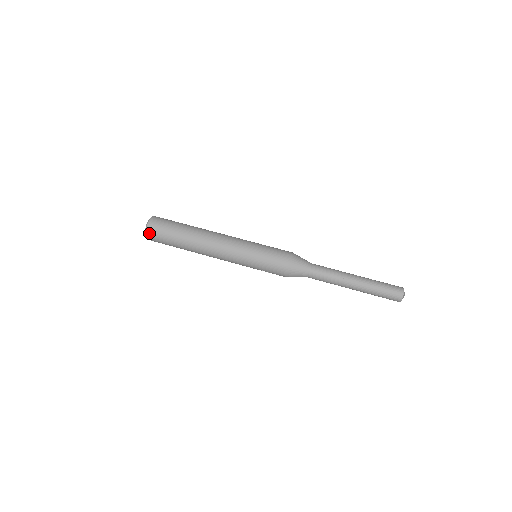
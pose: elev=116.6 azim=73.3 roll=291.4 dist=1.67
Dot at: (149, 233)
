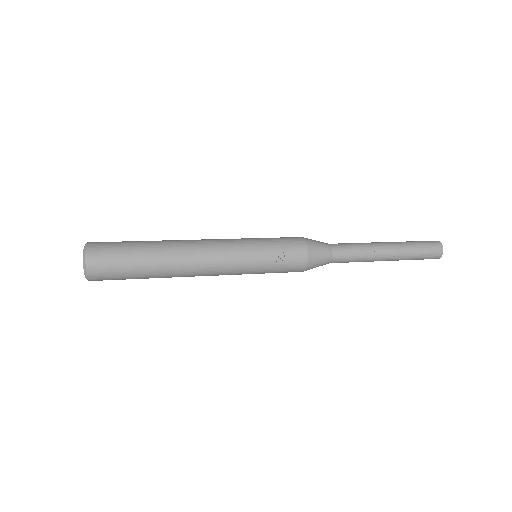
Dot at: (92, 245)
